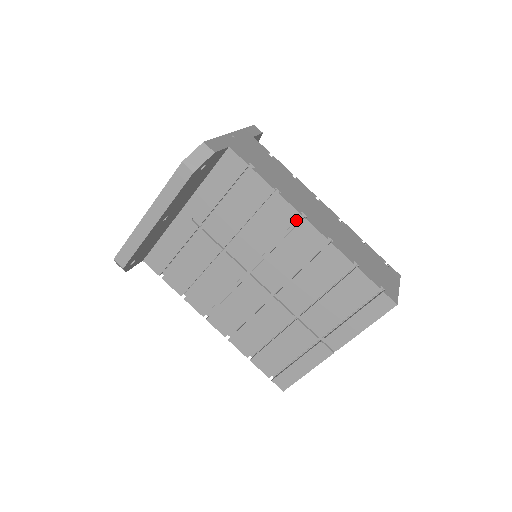
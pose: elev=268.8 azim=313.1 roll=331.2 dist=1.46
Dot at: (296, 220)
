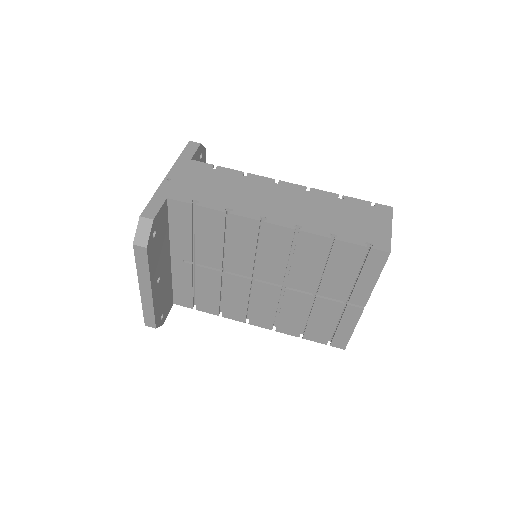
Dot at: (260, 224)
